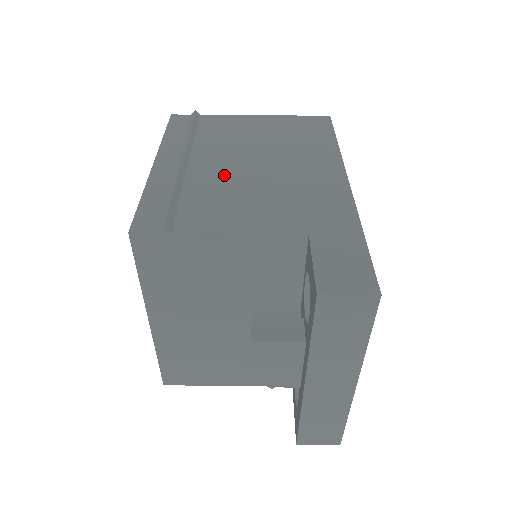
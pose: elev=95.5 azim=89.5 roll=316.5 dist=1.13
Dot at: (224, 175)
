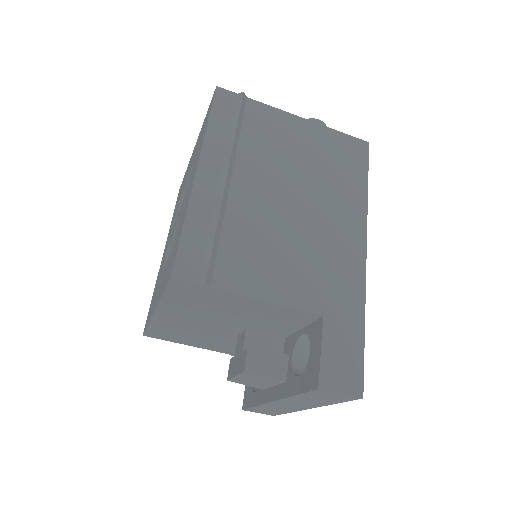
Dot at: (262, 212)
